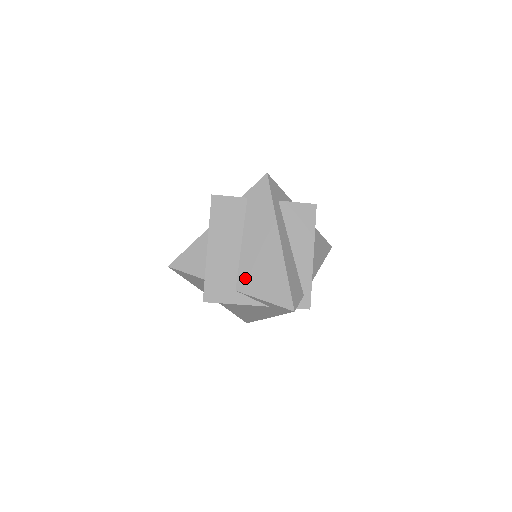
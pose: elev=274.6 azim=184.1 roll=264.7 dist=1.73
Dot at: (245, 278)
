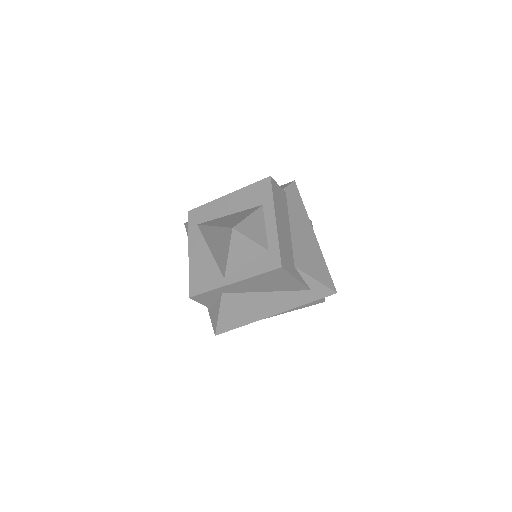
Dot at: (299, 257)
